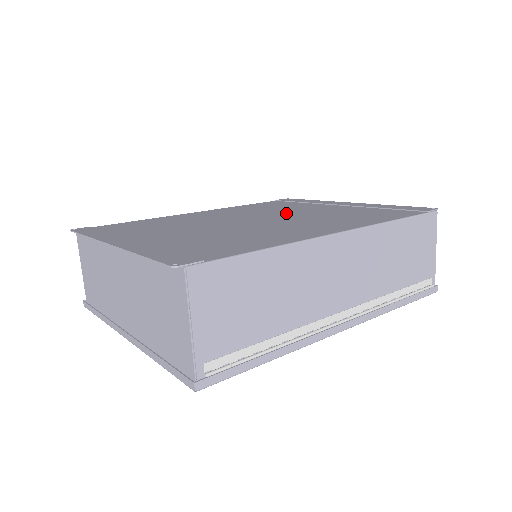
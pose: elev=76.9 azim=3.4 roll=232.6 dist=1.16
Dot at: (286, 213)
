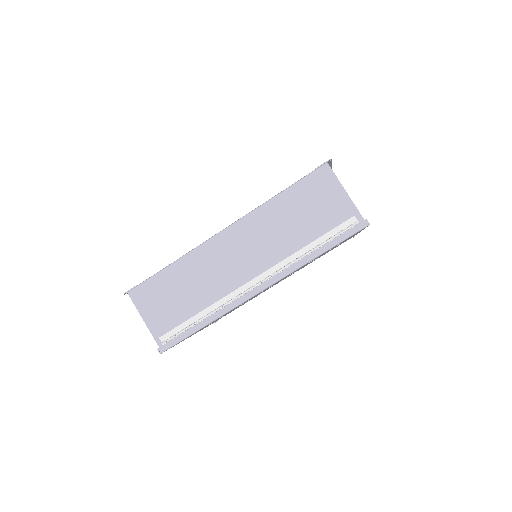
Dot at: occluded
